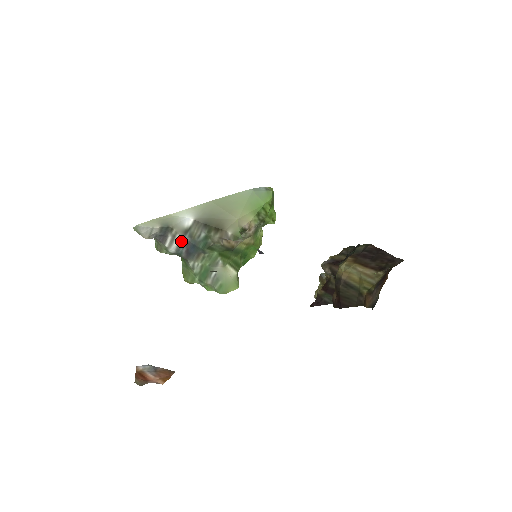
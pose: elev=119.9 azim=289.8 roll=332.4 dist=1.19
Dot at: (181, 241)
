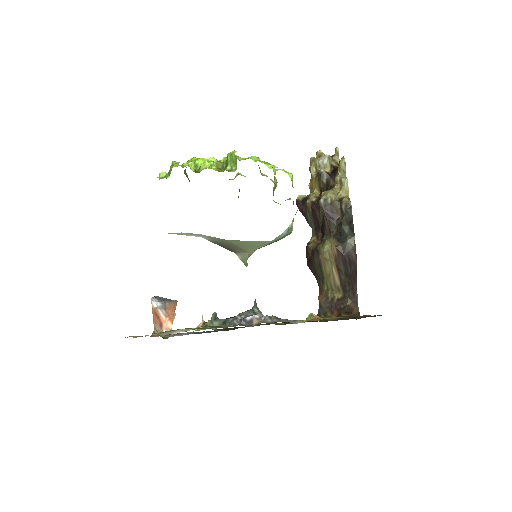
Dot at: occluded
